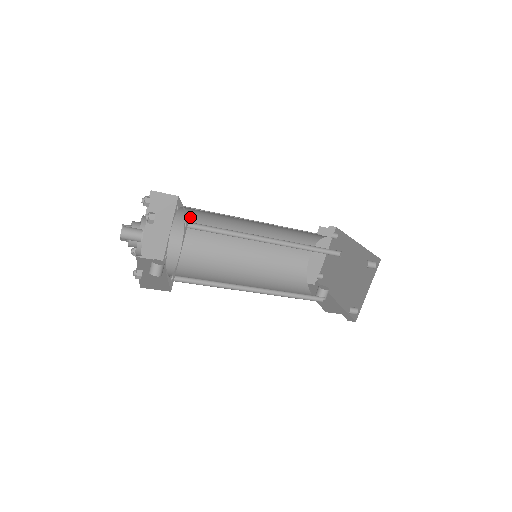
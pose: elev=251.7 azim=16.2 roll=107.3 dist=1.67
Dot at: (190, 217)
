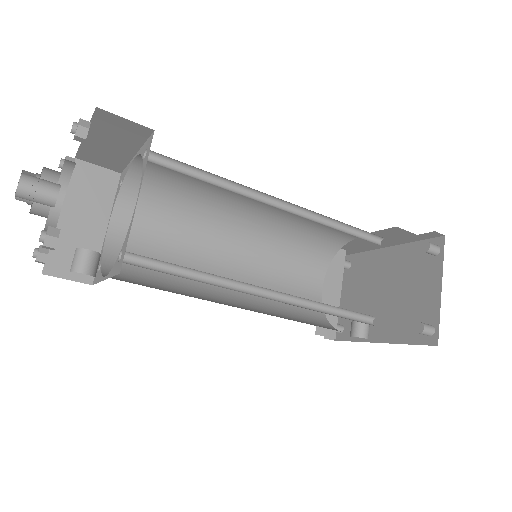
Dot at: (141, 203)
